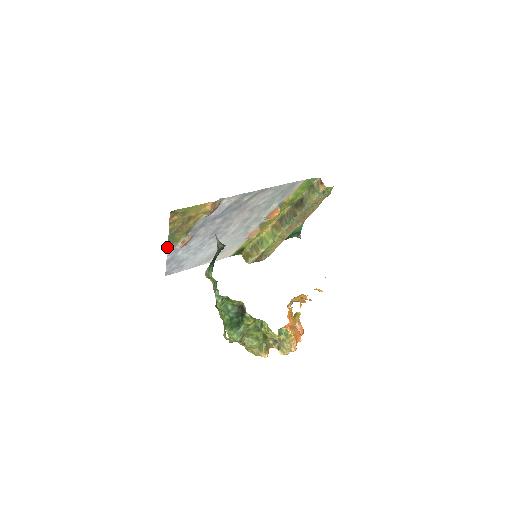
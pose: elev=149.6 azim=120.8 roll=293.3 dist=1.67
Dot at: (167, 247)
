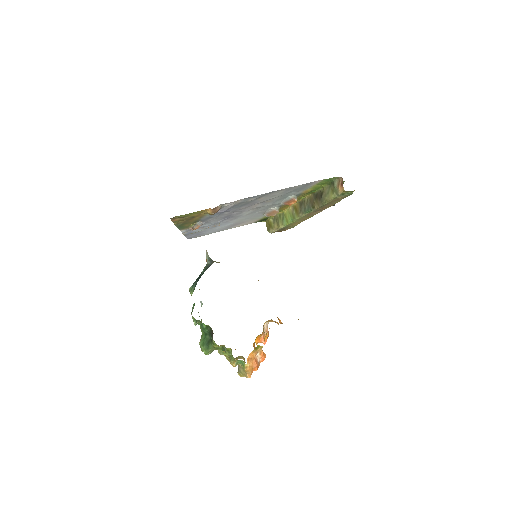
Dot at: occluded
